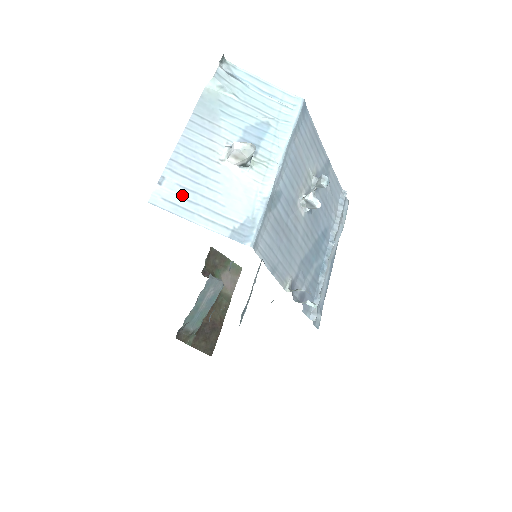
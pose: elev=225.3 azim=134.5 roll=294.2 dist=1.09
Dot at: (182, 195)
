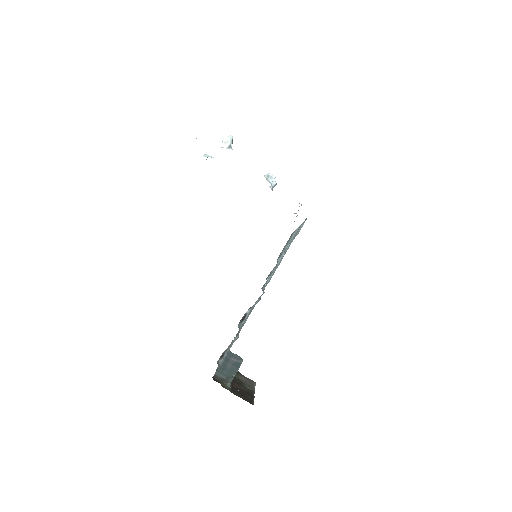
Dot at: occluded
